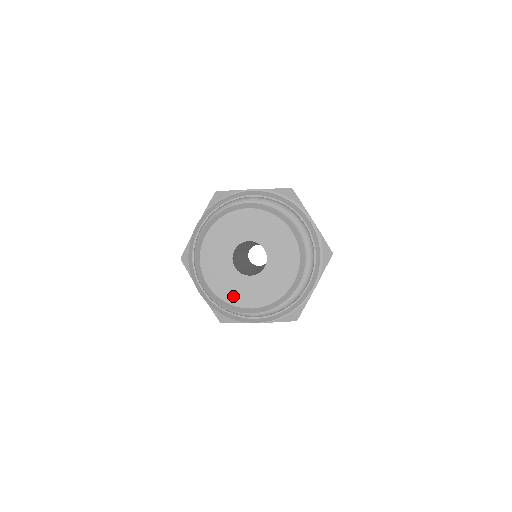
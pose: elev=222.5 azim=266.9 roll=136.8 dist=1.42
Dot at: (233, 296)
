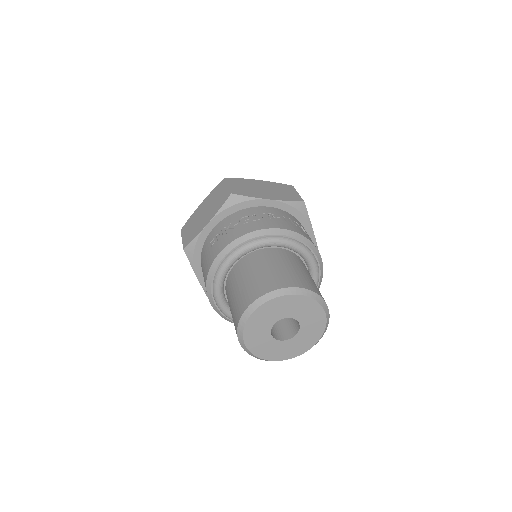
Dot at: (264, 353)
